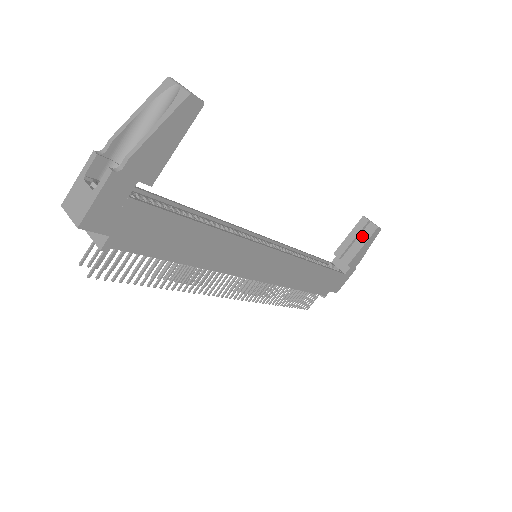
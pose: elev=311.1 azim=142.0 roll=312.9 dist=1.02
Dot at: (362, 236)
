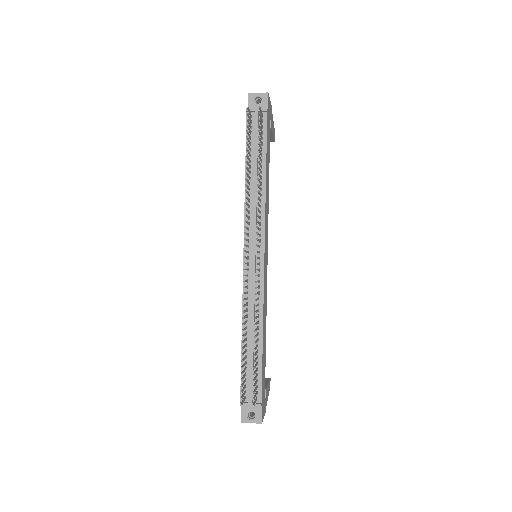
Dot at: occluded
